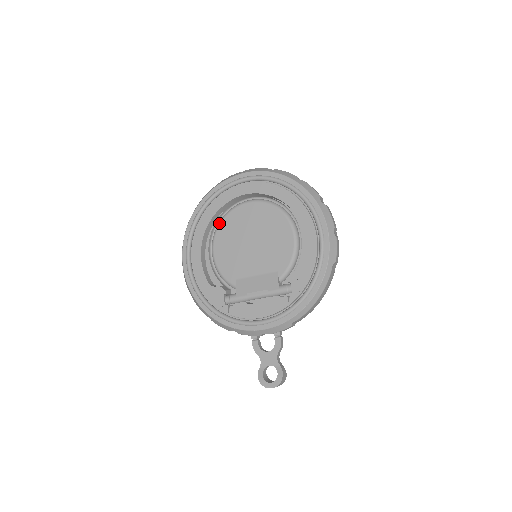
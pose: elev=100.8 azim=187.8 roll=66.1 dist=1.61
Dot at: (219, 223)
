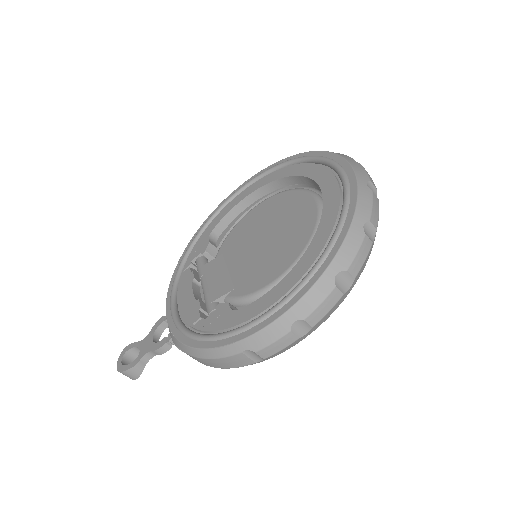
Dot at: (283, 191)
